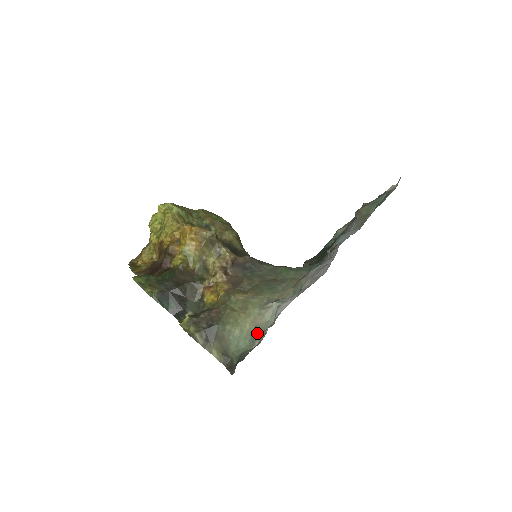
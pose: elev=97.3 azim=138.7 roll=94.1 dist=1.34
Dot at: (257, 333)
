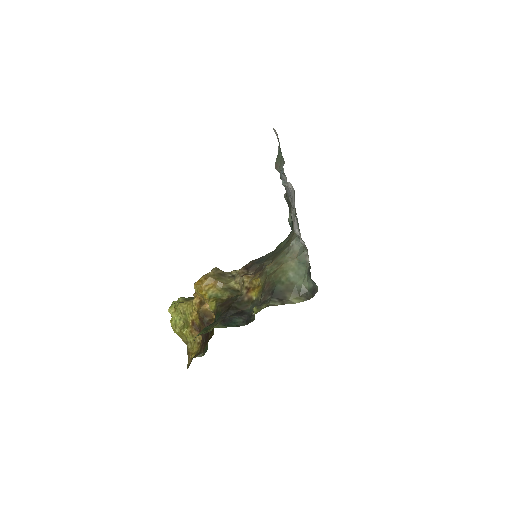
Dot at: (302, 257)
